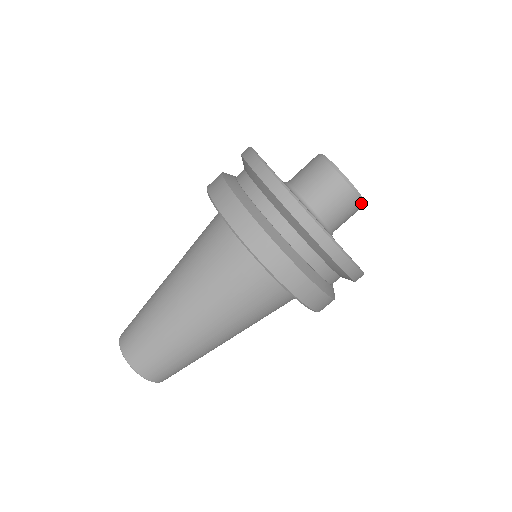
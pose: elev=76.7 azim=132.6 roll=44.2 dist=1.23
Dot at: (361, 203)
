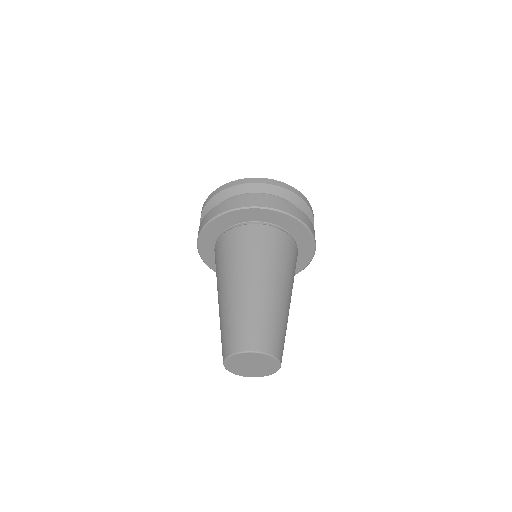
Dot at: occluded
